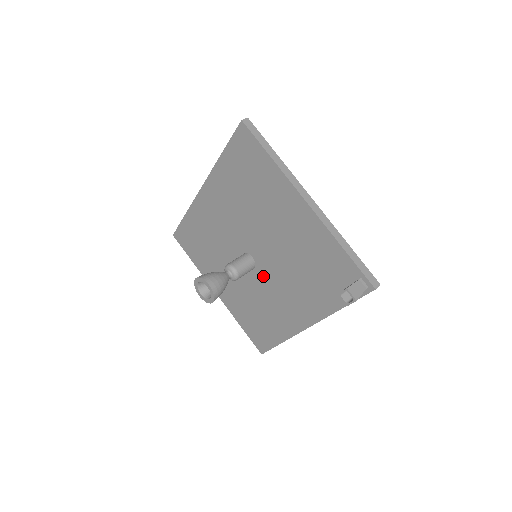
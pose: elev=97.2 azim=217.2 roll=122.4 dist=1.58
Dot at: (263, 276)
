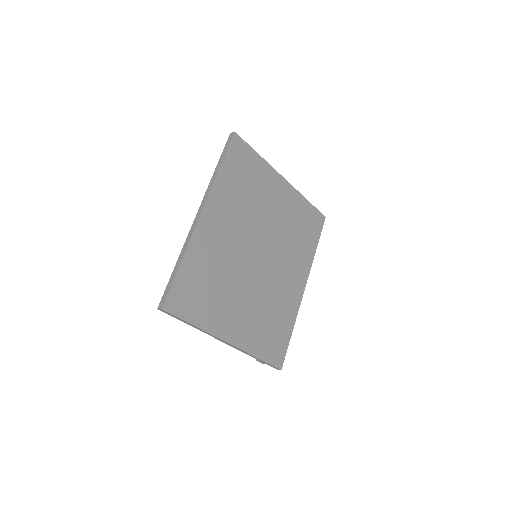
Dot at: occluded
